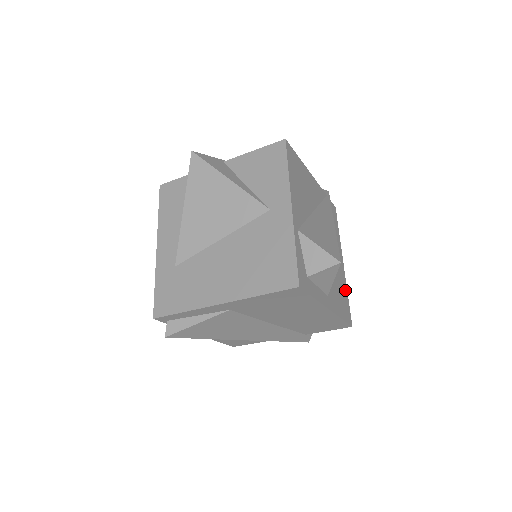
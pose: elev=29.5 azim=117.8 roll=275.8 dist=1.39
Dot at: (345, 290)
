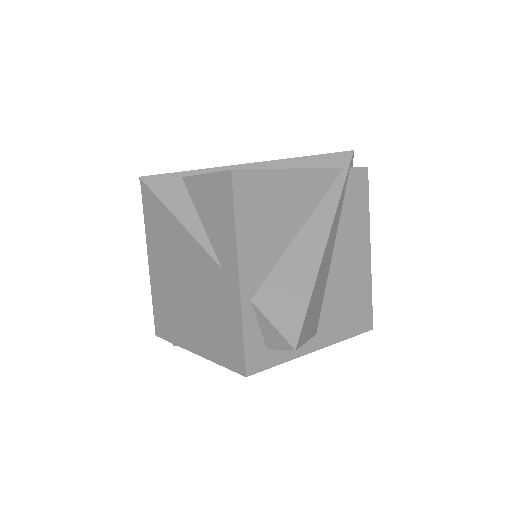
Dot at: (366, 289)
